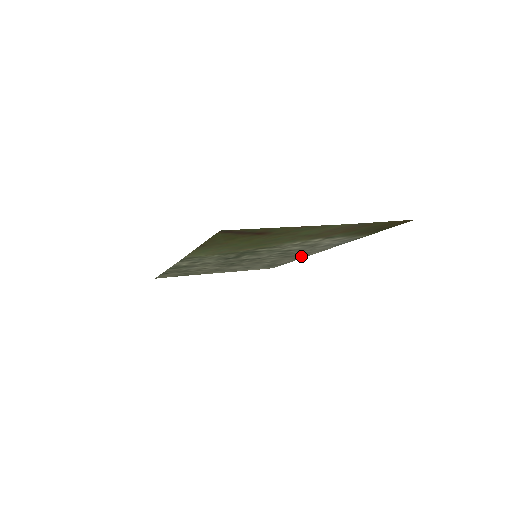
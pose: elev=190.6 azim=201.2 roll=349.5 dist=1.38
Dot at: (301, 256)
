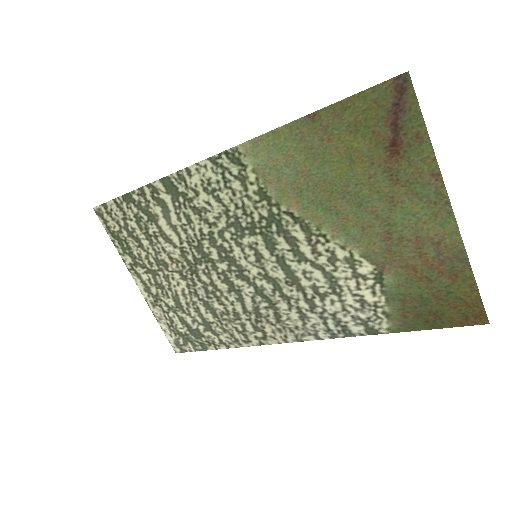
Dot at: (258, 335)
